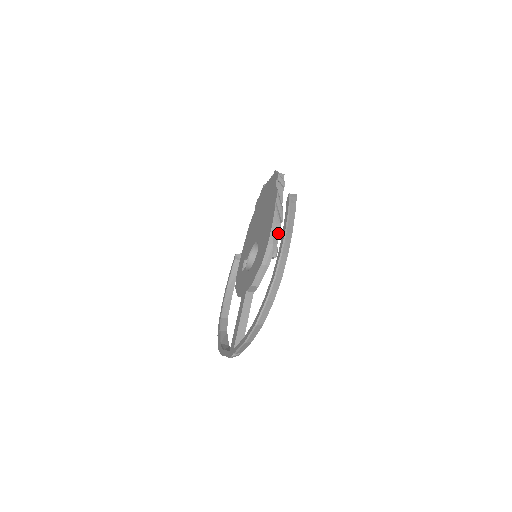
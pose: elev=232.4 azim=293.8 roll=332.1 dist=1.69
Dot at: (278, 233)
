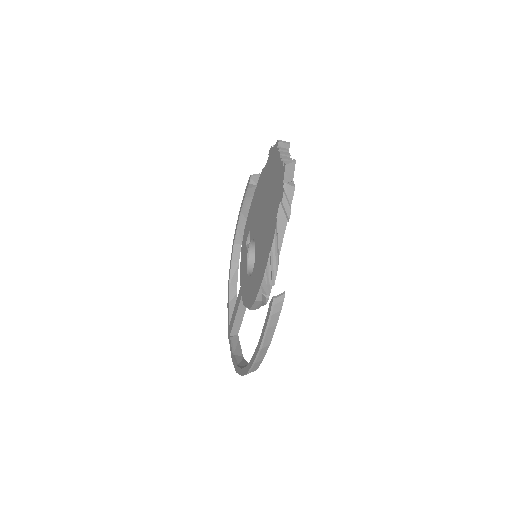
Dot at: (267, 295)
